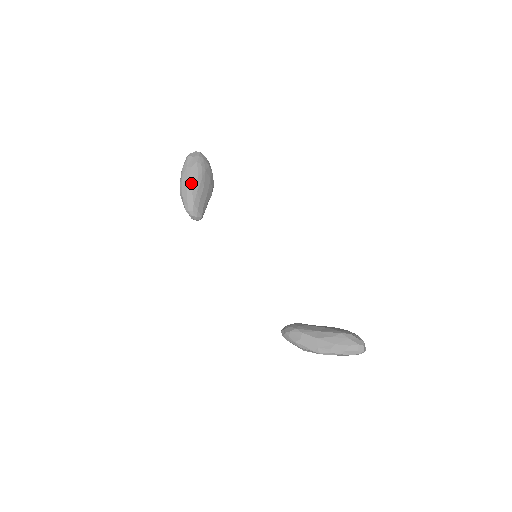
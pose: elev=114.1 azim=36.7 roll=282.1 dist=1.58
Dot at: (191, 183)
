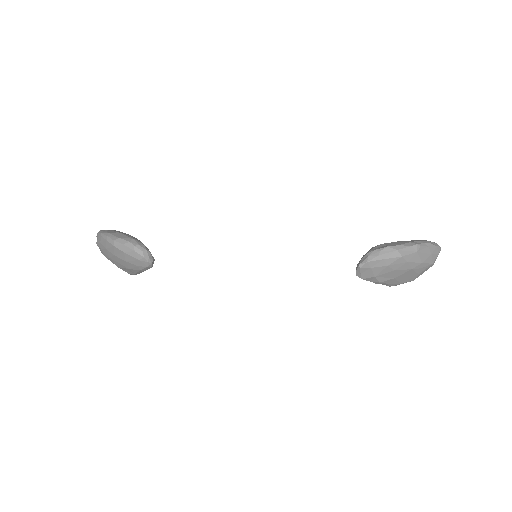
Dot at: (124, 233)
